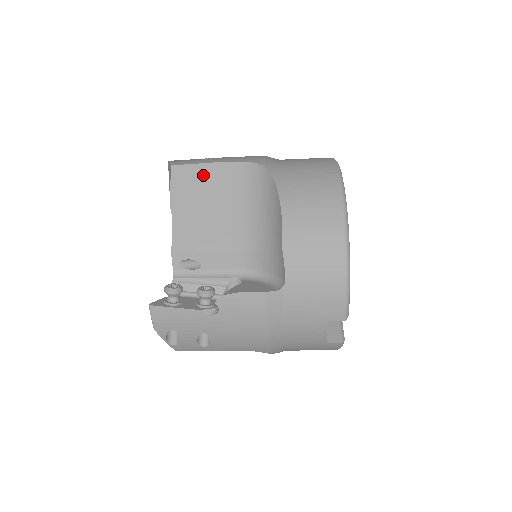
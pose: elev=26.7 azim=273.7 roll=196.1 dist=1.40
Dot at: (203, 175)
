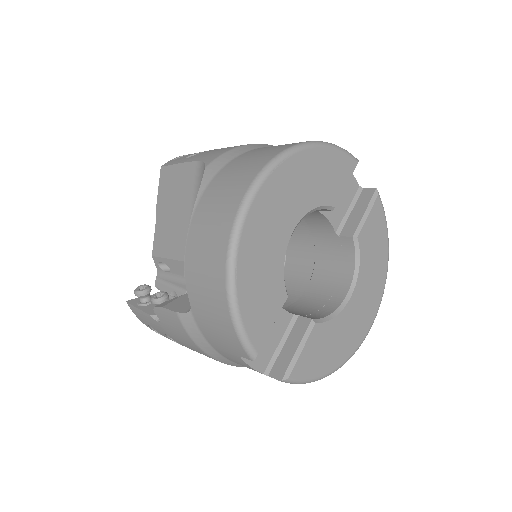
Dot at: (176, 177)
